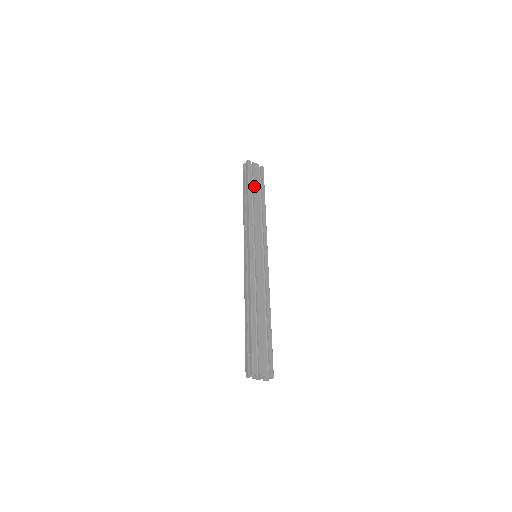
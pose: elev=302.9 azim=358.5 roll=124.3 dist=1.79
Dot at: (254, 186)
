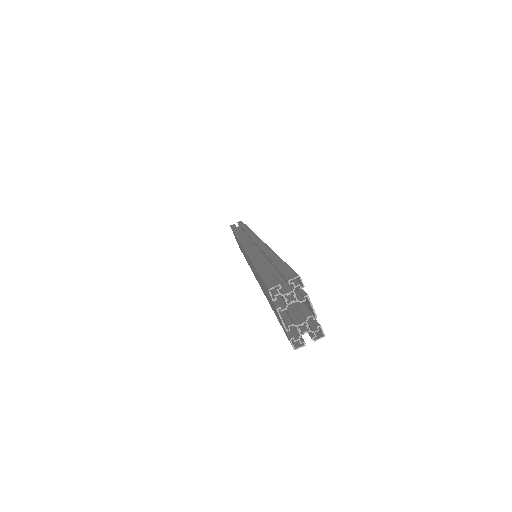
Dot at: occluded
